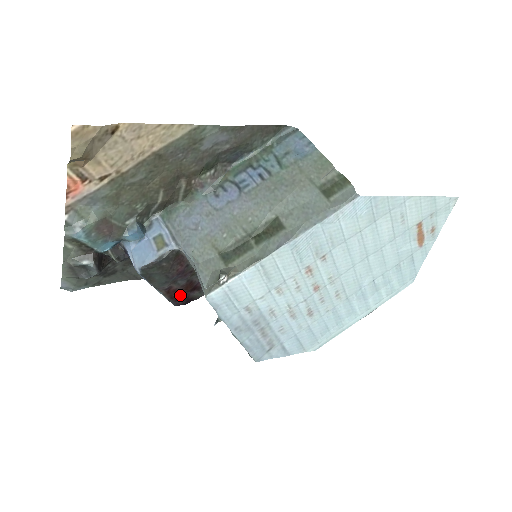
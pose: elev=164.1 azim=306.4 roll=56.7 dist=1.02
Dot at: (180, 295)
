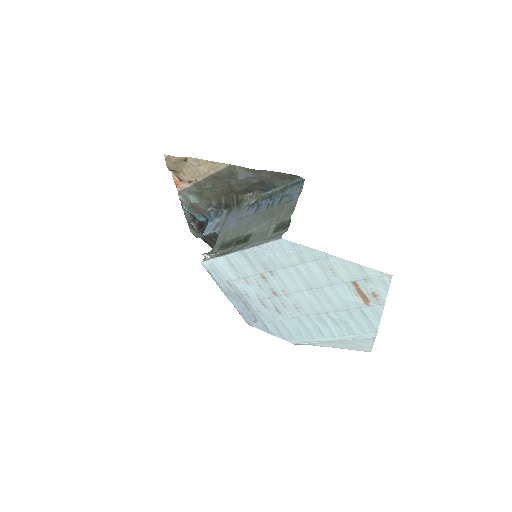
Dot at: occluded
